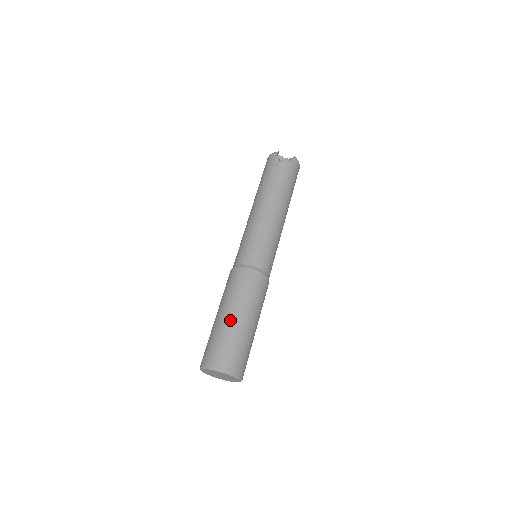
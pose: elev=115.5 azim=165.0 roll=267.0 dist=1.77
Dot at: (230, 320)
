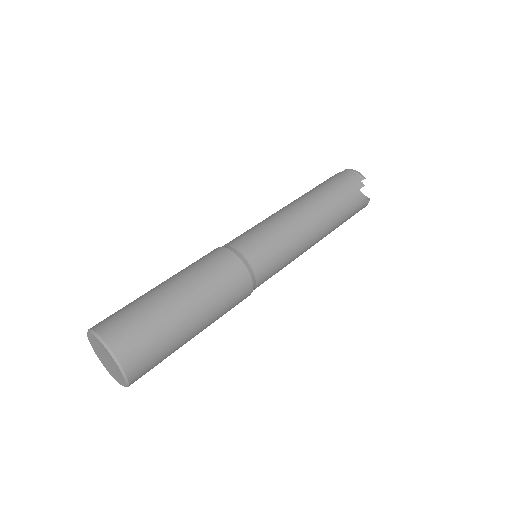
Dot at: (183, 313)
